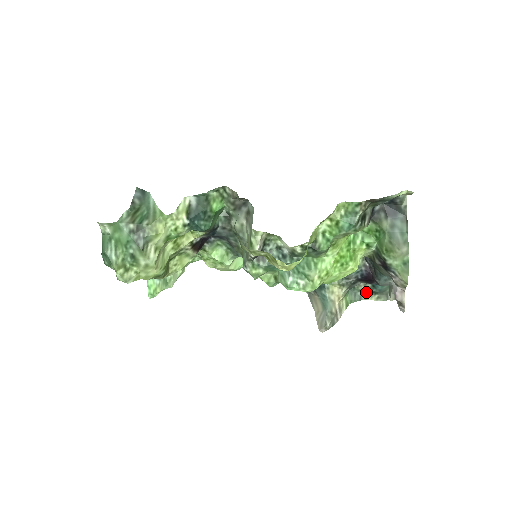
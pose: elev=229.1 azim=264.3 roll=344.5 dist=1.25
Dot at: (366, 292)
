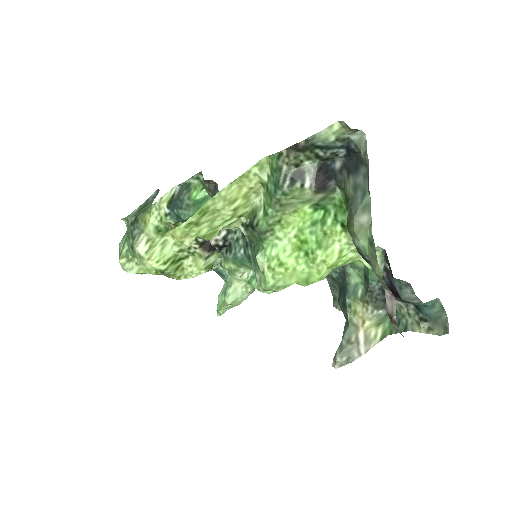
Dot at: (412, 319)
